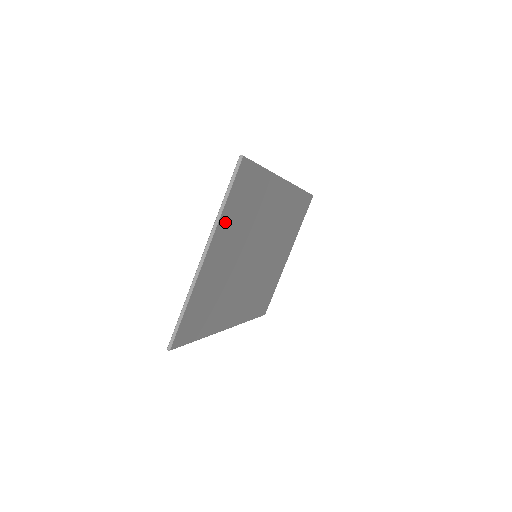
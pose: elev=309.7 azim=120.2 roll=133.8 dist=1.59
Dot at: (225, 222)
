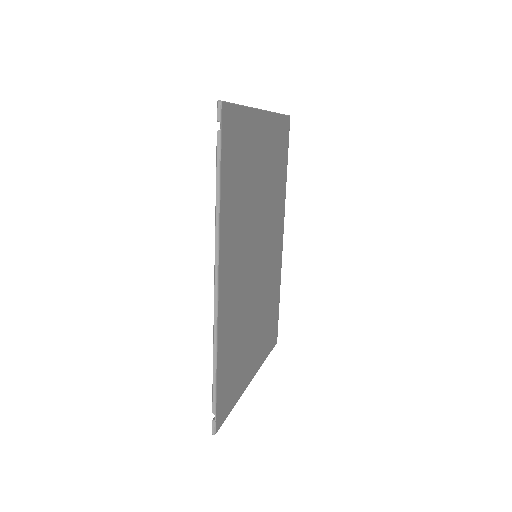
Dot at: (273, 128)
